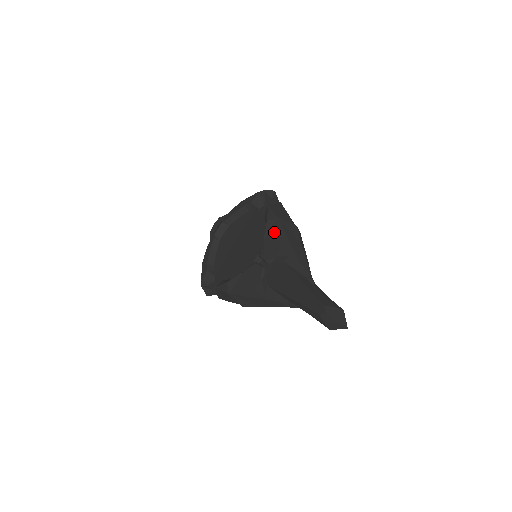
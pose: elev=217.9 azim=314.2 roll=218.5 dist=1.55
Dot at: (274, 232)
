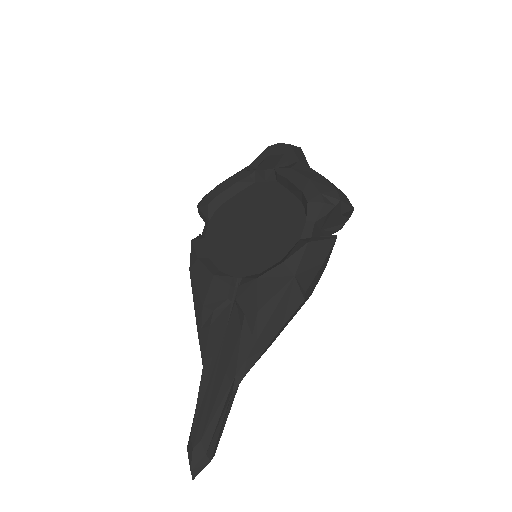
Dot at: (273, 286)
